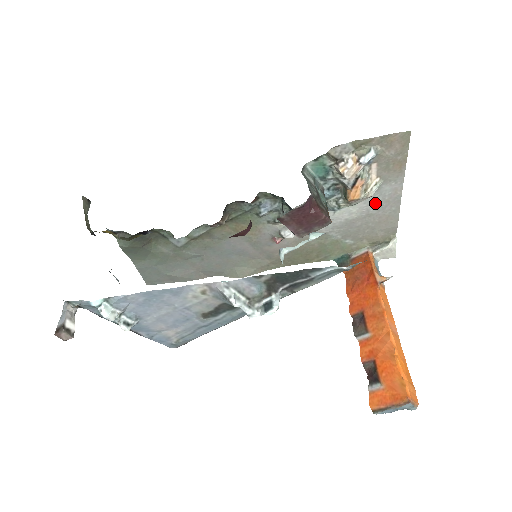
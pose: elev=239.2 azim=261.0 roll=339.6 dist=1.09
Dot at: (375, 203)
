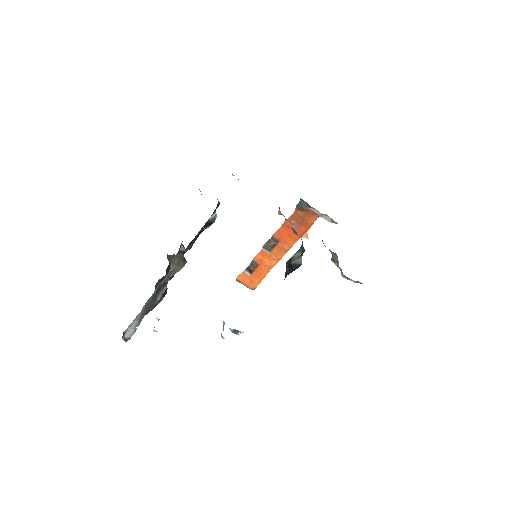
Dot at: occluded
